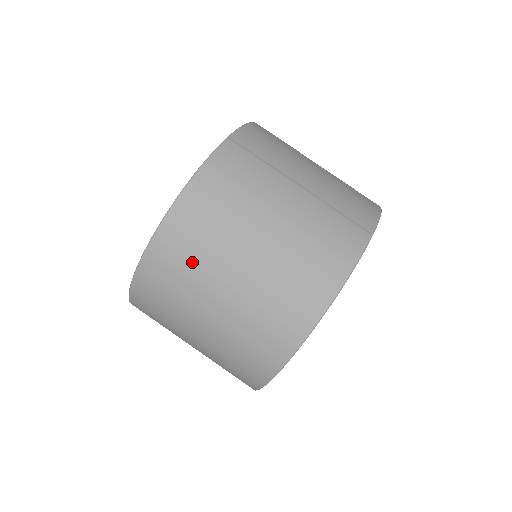
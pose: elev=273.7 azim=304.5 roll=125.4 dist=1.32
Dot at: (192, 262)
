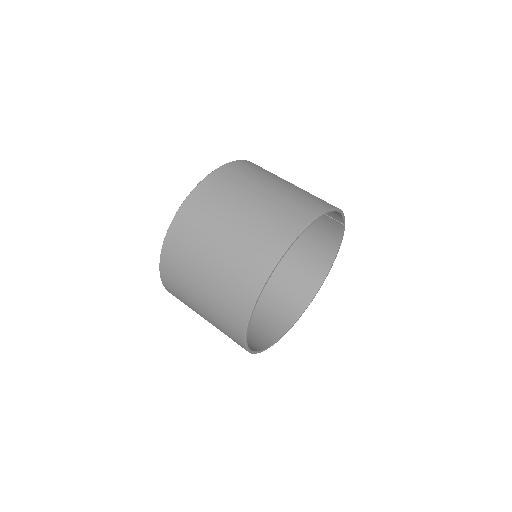
Dot at: (251, 174)
